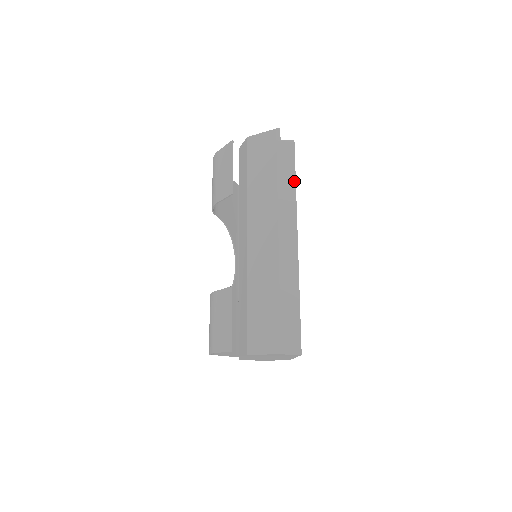
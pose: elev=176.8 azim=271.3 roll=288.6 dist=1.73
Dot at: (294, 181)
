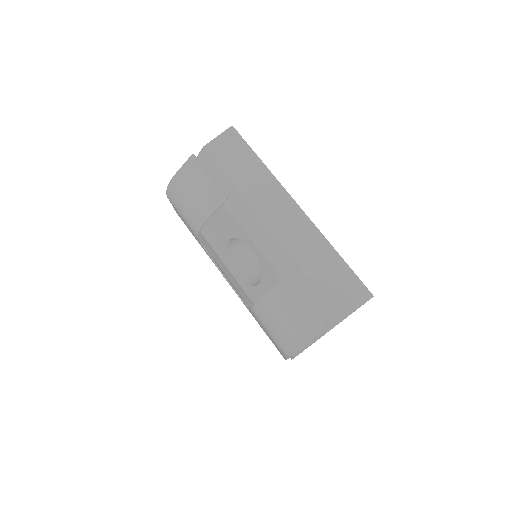
Dot at: occluded
